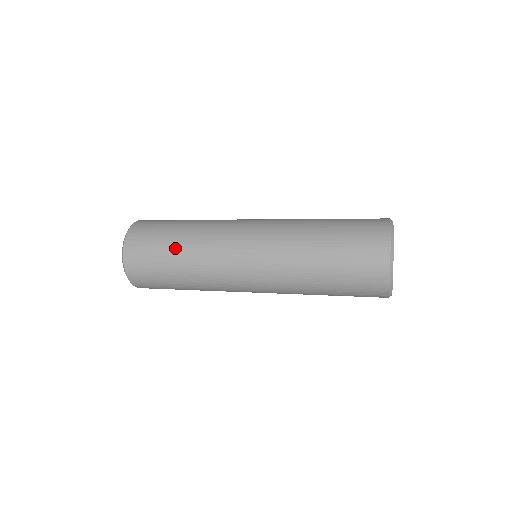
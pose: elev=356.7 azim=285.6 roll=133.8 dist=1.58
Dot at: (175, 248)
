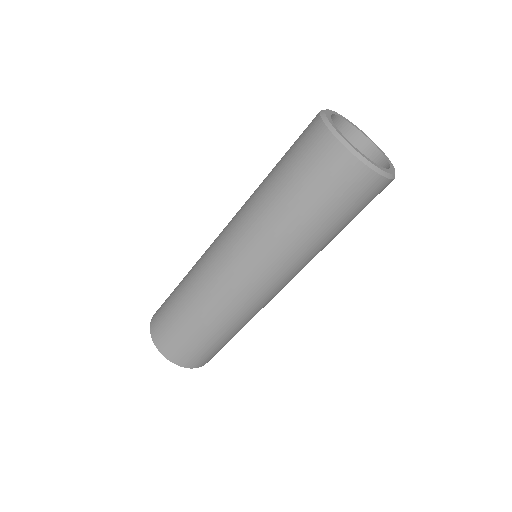
Dot at: (180, 301)
